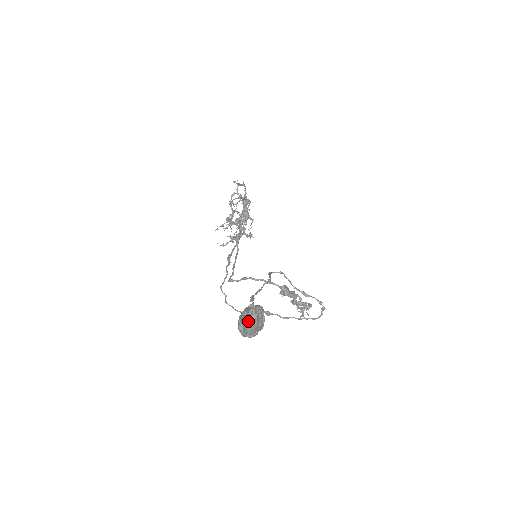
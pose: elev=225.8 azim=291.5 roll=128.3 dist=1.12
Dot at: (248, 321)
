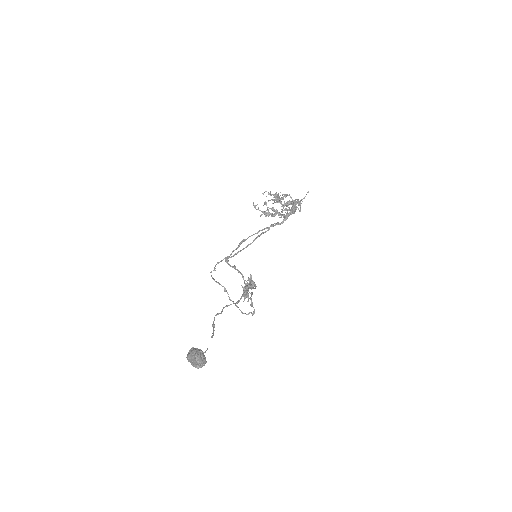
Dot at: (193, 365)
